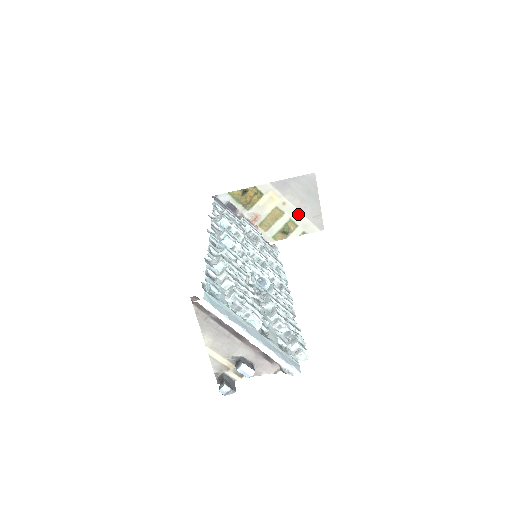
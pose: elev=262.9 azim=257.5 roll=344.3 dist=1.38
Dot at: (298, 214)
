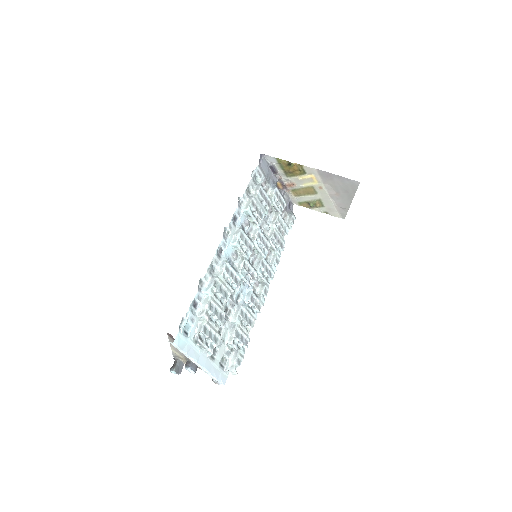
Dot at: (329, 200)
